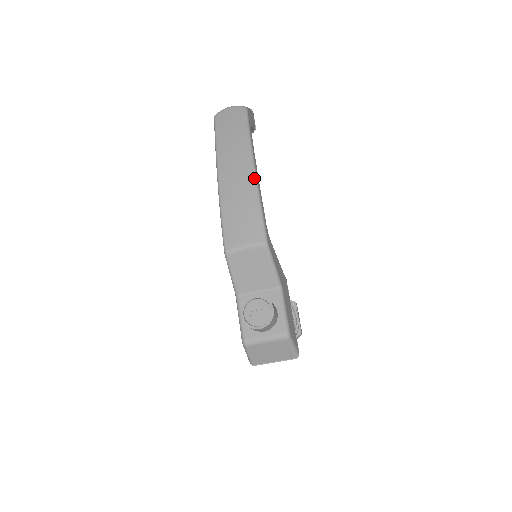
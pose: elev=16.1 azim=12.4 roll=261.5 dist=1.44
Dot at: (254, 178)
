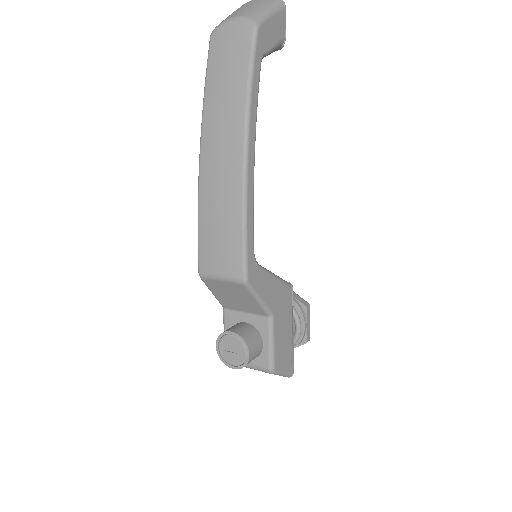
Dot at: (242, 178)
